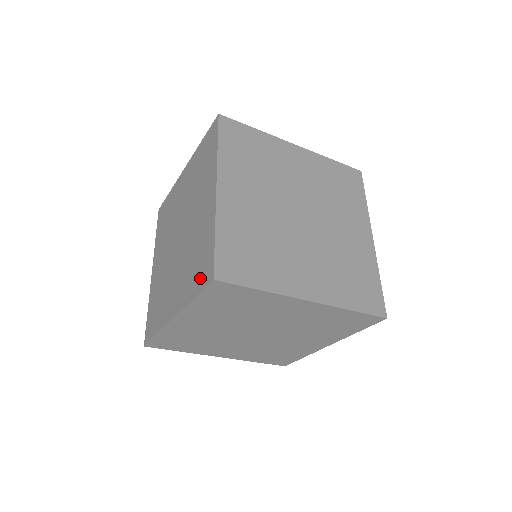
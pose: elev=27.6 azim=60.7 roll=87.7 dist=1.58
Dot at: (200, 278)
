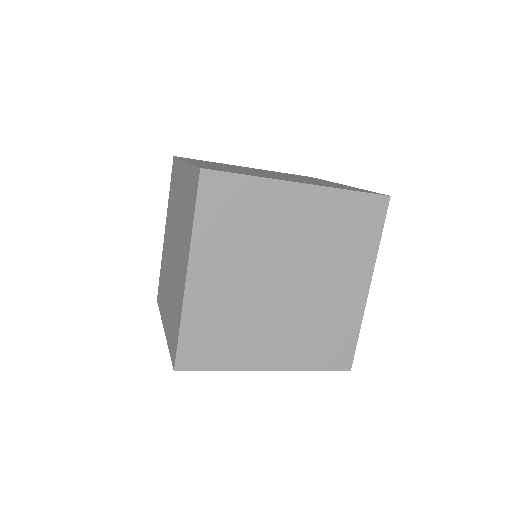
Dot at: (193, 199)
